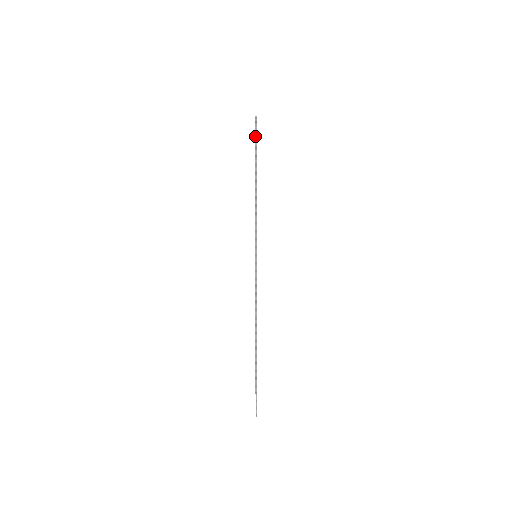
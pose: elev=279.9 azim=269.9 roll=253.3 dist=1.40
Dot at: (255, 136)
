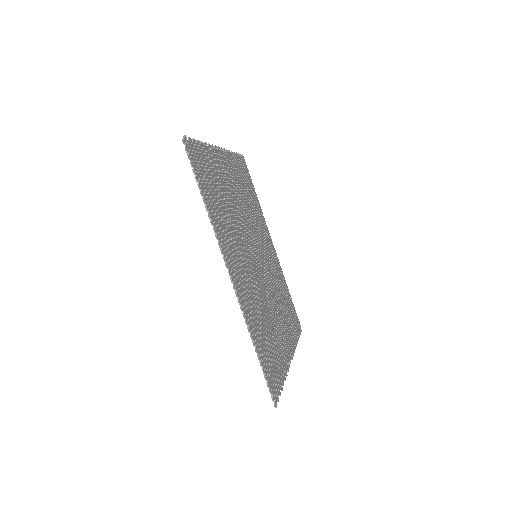
Dot at: (187, 154)
